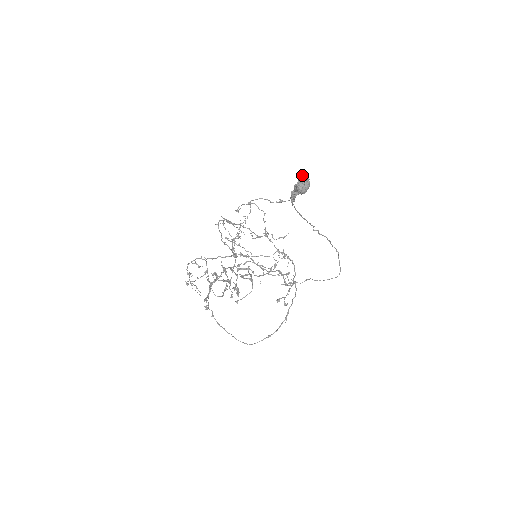
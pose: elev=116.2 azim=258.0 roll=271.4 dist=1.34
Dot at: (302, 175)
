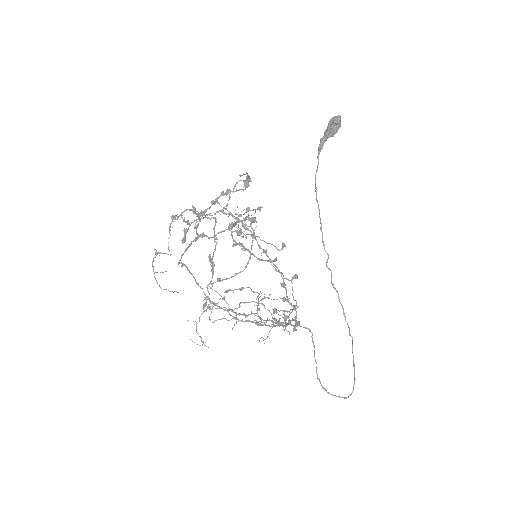
Dot at: (334, 116)
